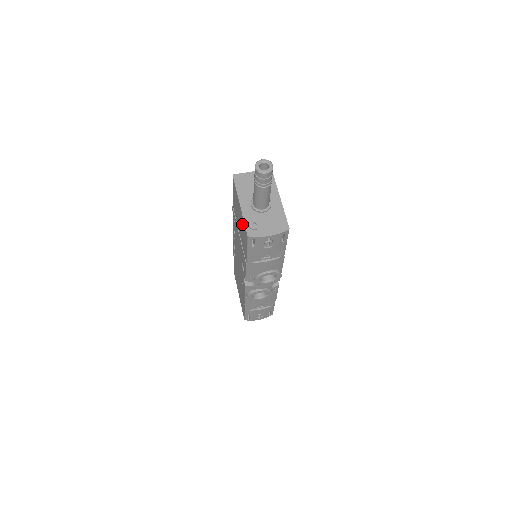
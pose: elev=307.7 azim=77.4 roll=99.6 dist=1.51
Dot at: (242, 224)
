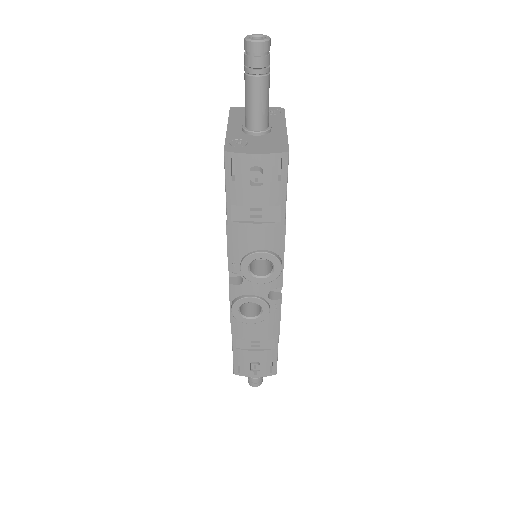
Dot at: occluded
